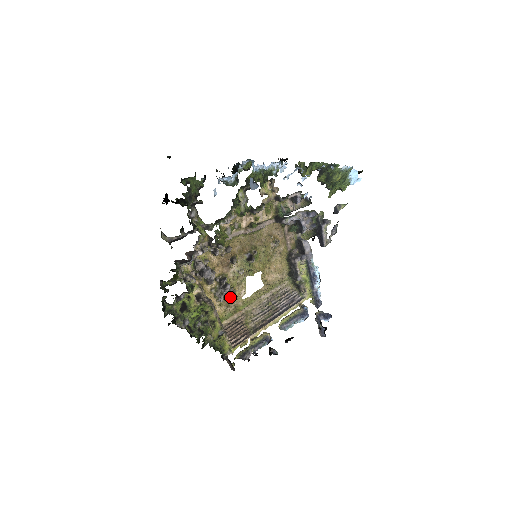
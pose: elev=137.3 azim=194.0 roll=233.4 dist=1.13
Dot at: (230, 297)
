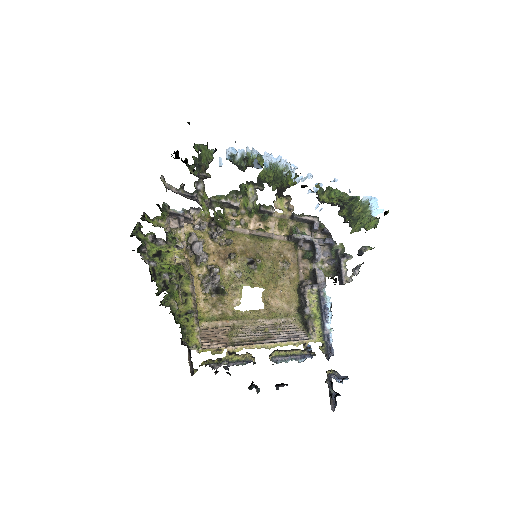
Dot at: (218, 292)
